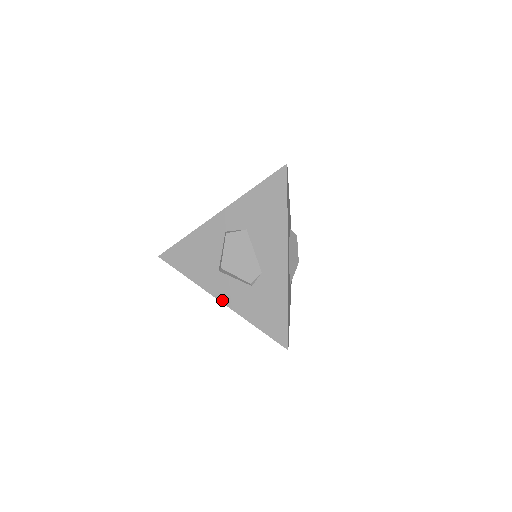
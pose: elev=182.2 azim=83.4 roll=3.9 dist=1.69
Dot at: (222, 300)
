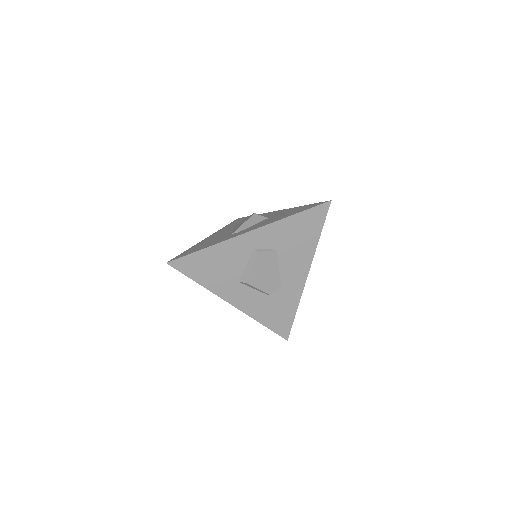
Dot at: (236, 305)
